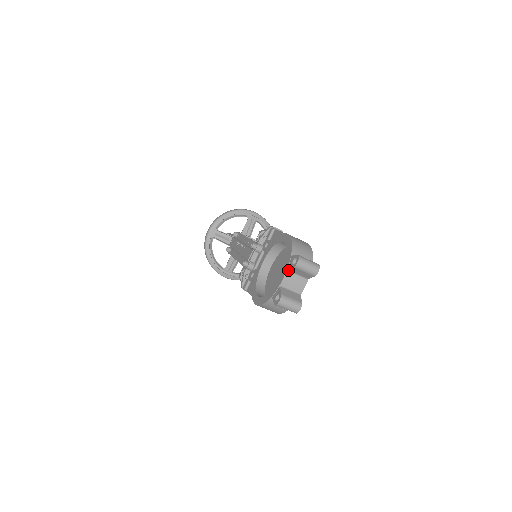
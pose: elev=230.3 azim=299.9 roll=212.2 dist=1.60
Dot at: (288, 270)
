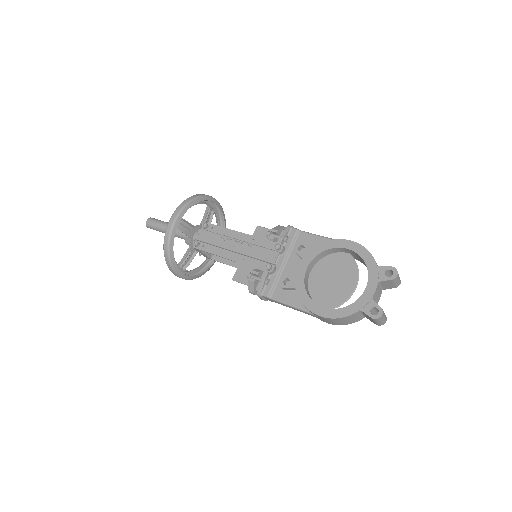
Dot at: (379, 282)
